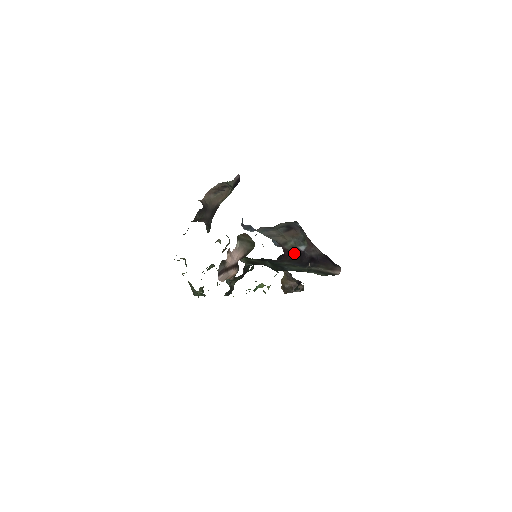
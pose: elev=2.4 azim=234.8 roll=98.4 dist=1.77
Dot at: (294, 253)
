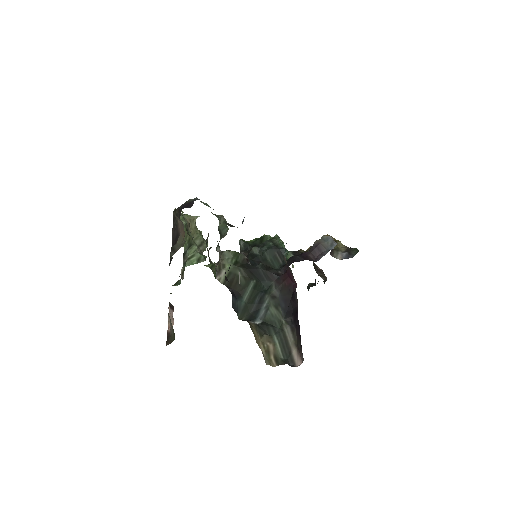
Dot at: (293, 280)
